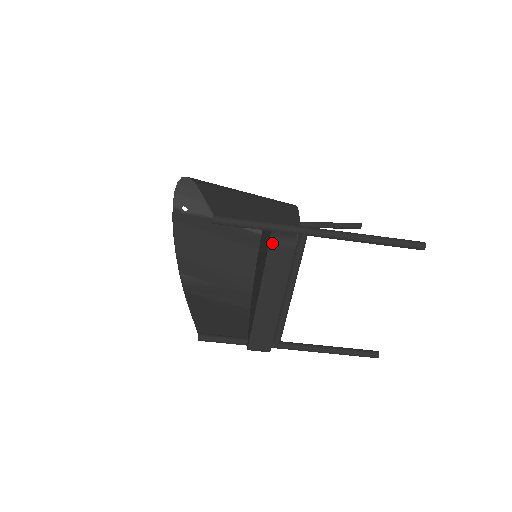
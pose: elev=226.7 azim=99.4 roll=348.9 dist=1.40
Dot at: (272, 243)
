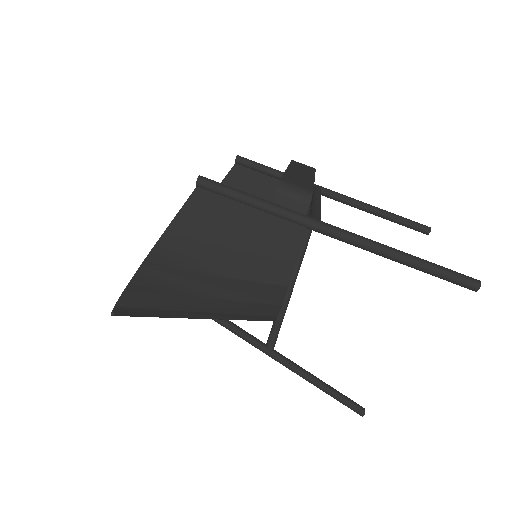
Dot at: occluded
